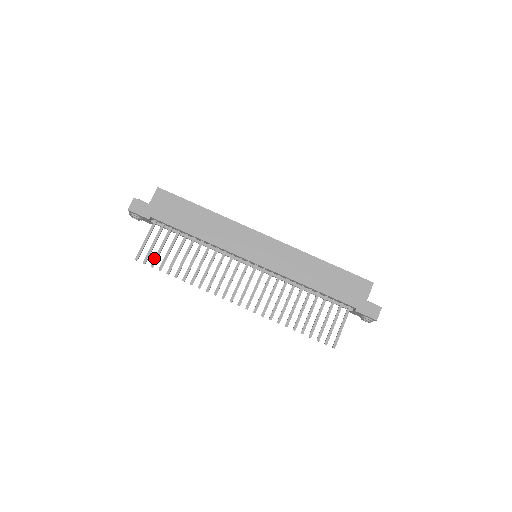
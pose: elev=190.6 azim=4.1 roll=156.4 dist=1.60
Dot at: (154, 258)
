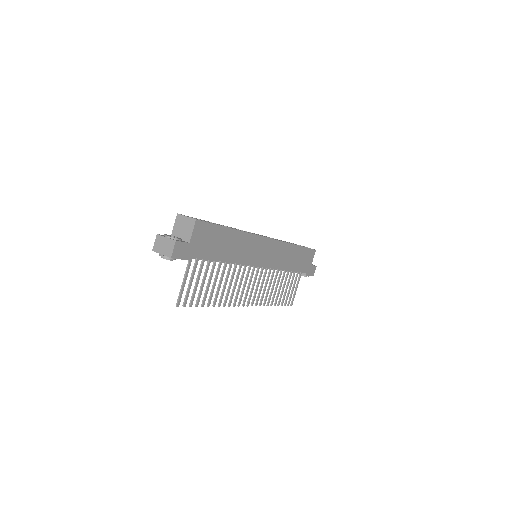
Dot at: (192, 297)
